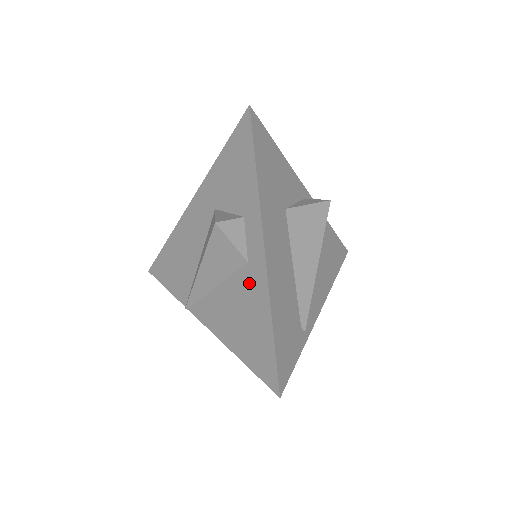
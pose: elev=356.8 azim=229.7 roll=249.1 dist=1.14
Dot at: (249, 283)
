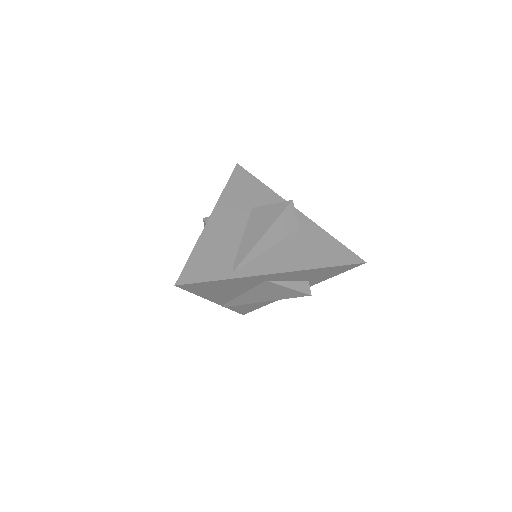
Dot at: occluded
